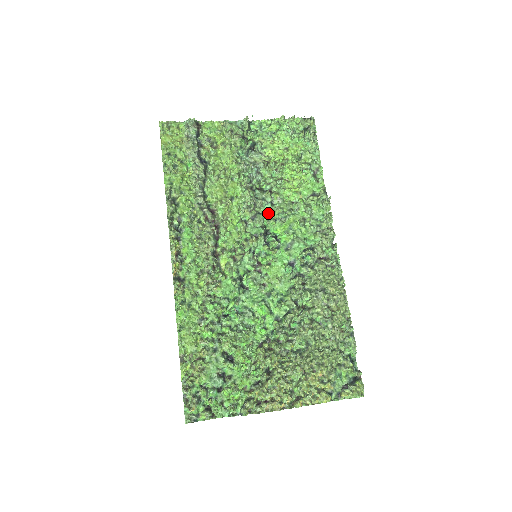
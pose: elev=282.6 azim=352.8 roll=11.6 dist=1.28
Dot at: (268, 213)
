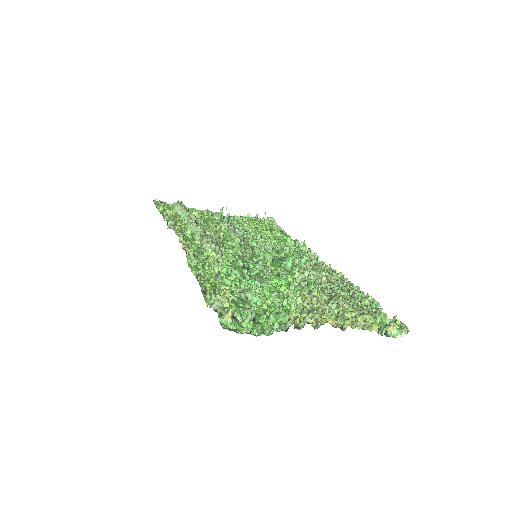
Dot at: (256, 247)
